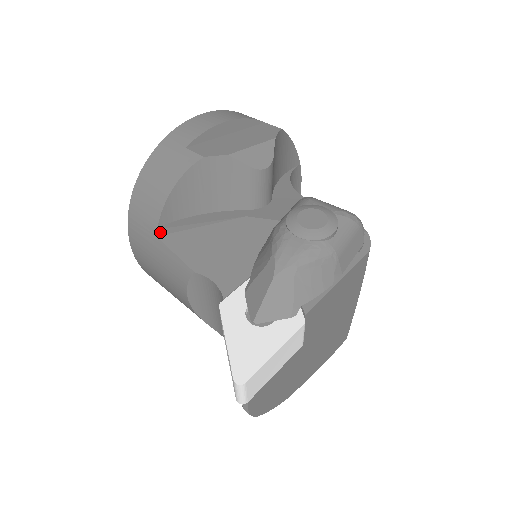
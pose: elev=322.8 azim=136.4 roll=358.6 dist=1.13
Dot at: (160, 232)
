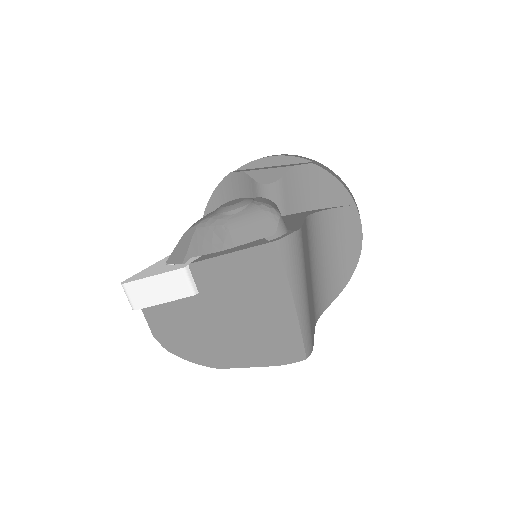
Dot at: occluded
